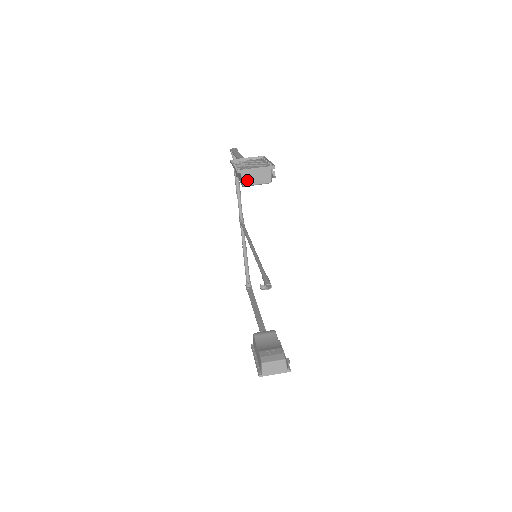
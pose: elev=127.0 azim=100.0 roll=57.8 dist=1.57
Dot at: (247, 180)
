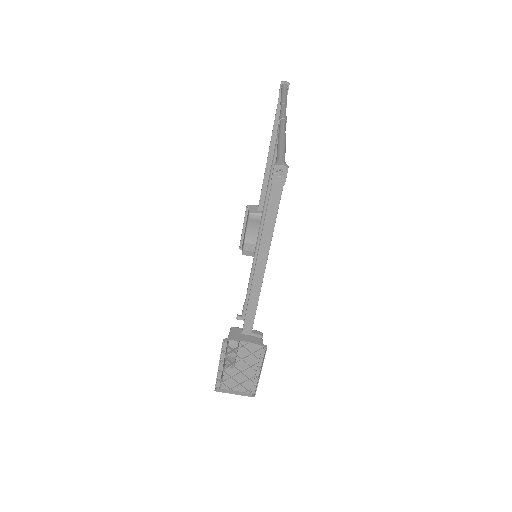
Dot at: occluded
